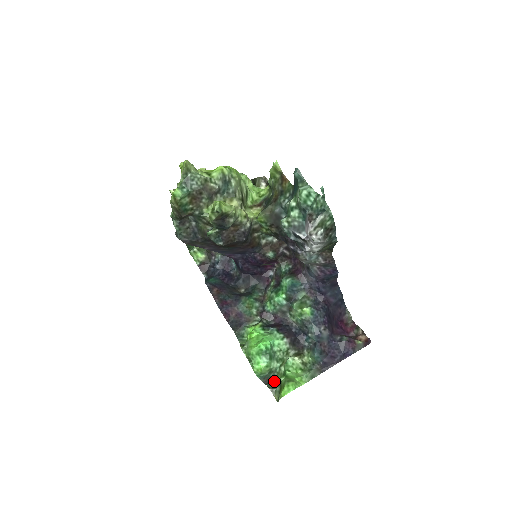
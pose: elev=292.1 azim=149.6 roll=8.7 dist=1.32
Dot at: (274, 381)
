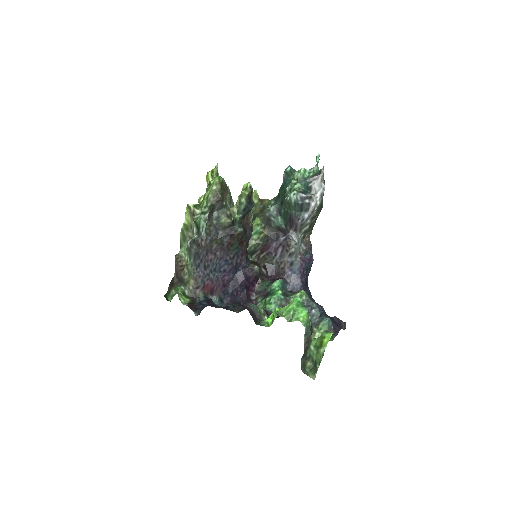
Dot at: (308, 350)
